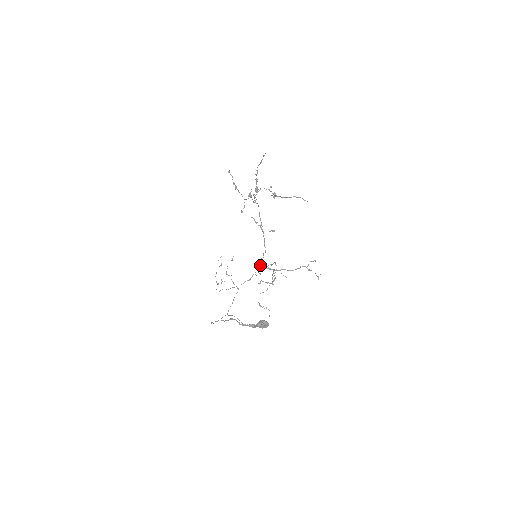
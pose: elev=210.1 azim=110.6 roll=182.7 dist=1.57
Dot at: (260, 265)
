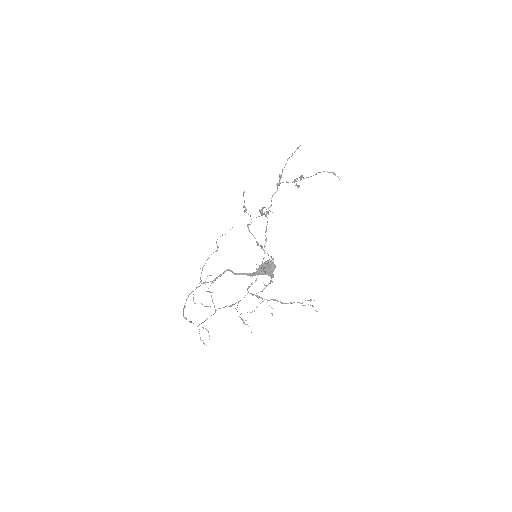
Dot at: (248, 291)
